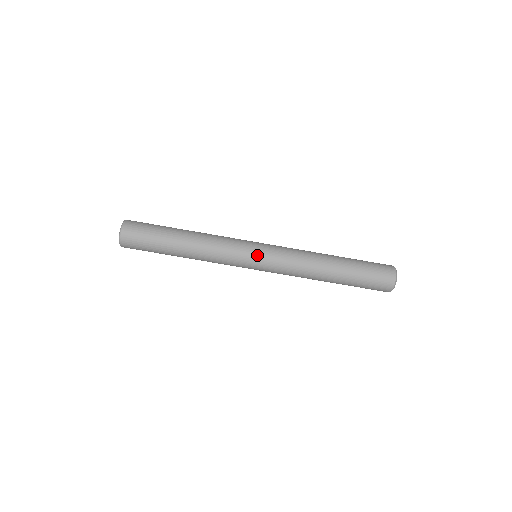
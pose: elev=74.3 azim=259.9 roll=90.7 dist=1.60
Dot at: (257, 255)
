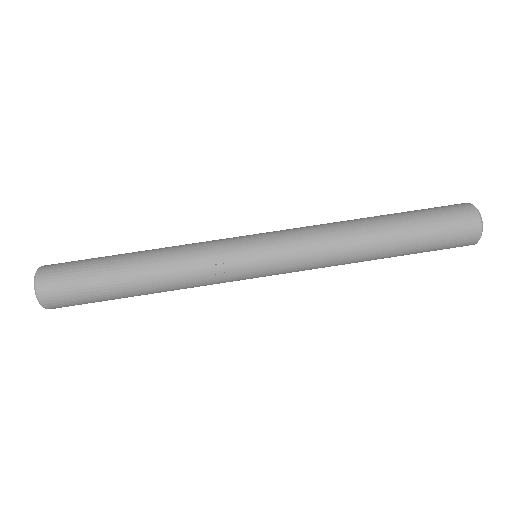
Dot at: (253, 235)
